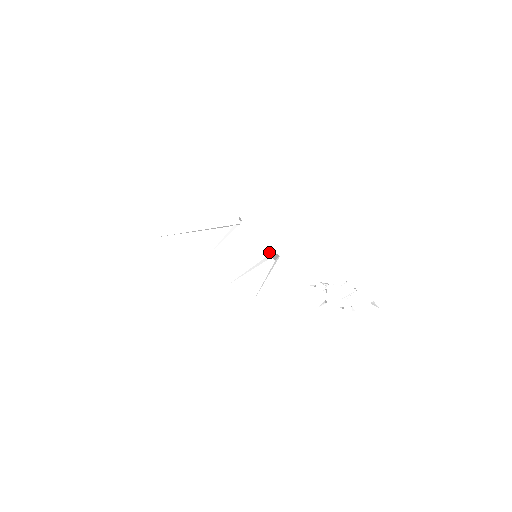
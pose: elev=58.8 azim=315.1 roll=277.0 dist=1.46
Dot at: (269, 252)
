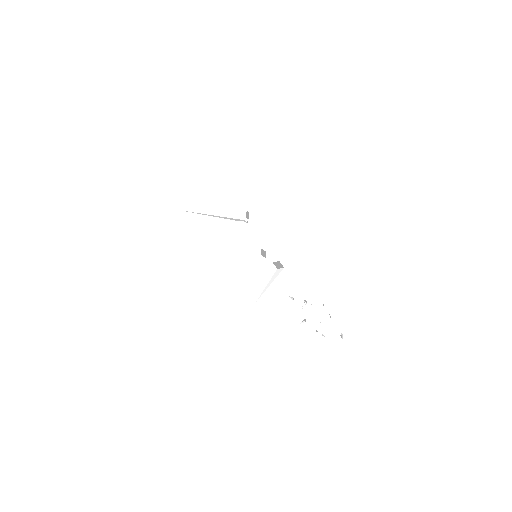
Dot at: (264, 254)
